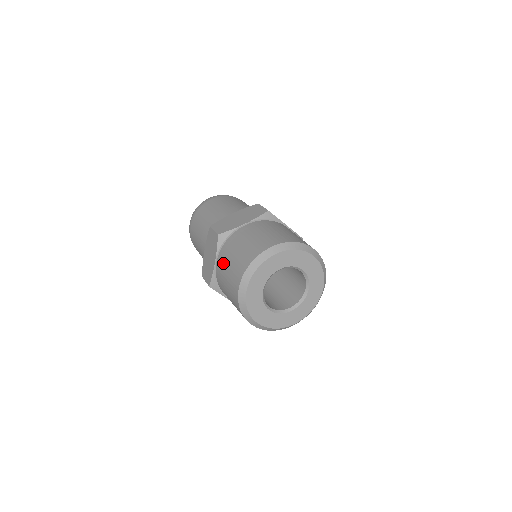
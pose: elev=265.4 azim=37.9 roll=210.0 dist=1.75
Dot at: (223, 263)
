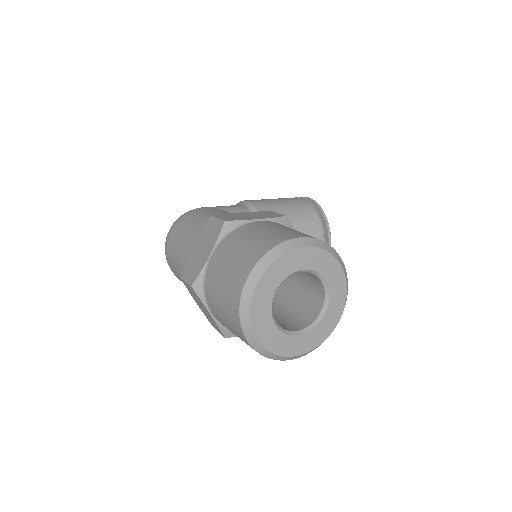
Dot at: (217, 315)
